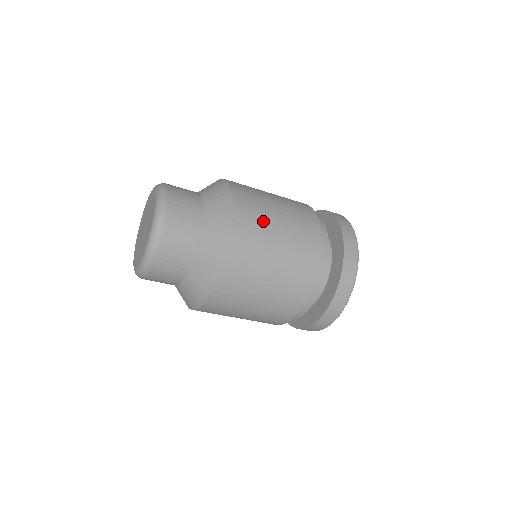
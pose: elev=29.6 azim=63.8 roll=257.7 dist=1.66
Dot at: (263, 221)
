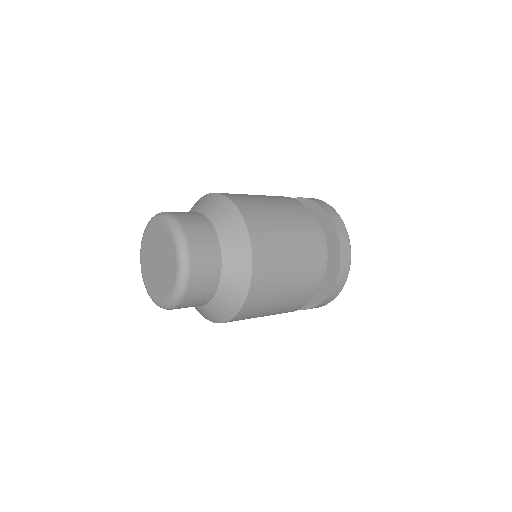
Dot at: (274, 234)
